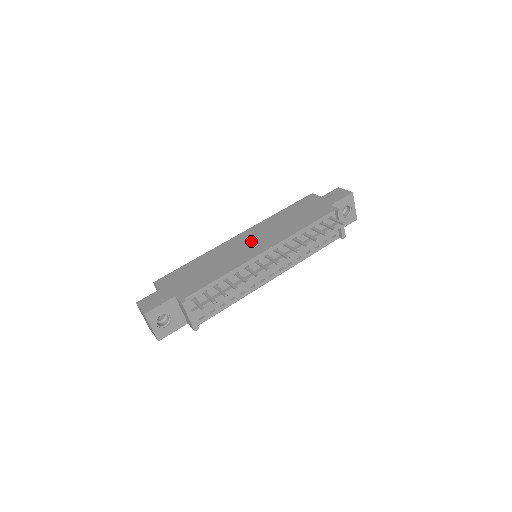
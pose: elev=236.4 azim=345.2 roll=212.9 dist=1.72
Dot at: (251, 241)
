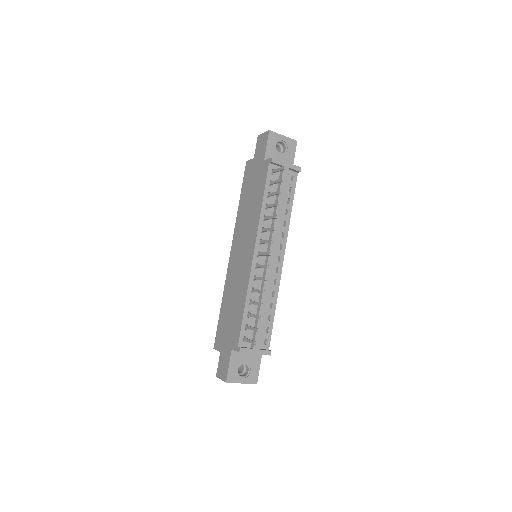
Dot at: (240, 252)
